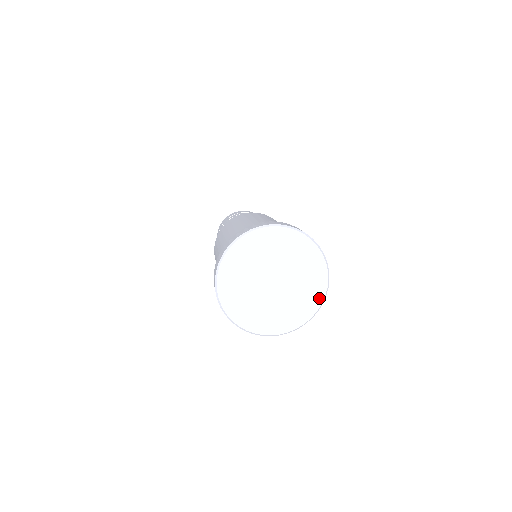
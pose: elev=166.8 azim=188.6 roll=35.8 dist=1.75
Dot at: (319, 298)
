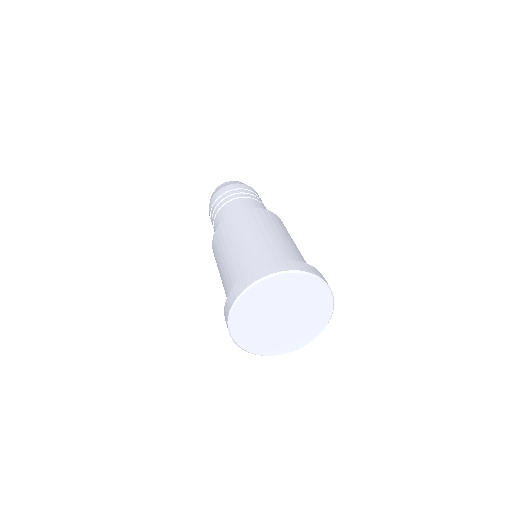
Dot at: (328, 312)
